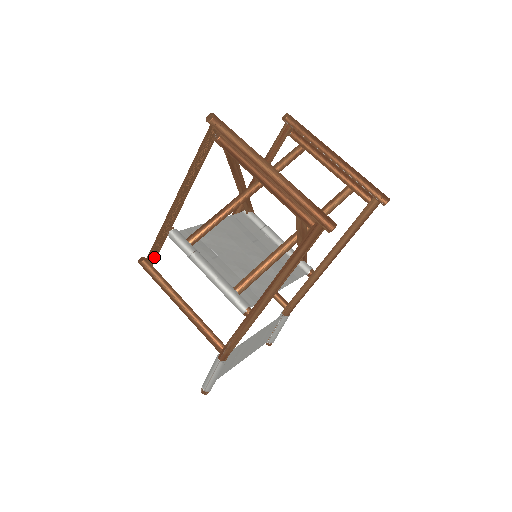
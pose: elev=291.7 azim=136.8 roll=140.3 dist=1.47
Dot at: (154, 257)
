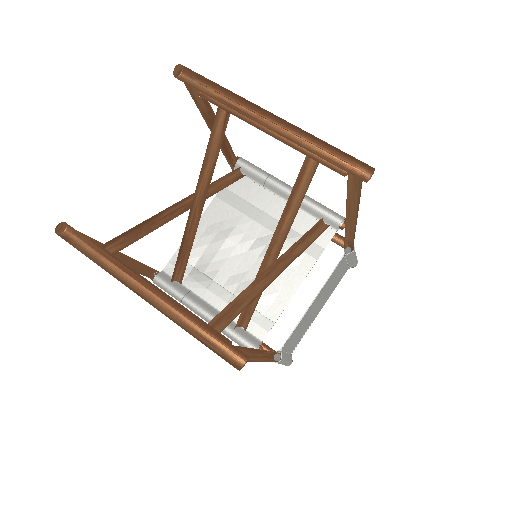
Dot at: occluded
